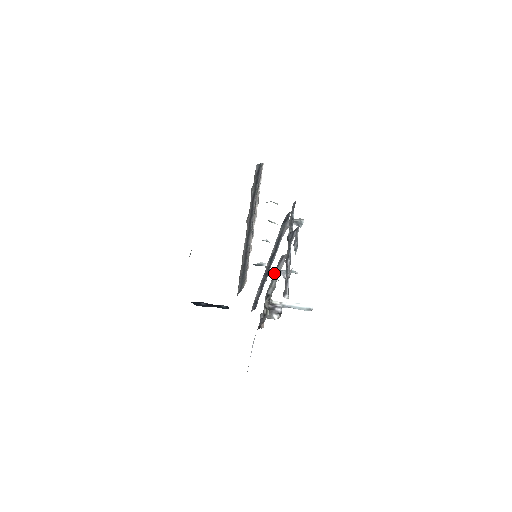
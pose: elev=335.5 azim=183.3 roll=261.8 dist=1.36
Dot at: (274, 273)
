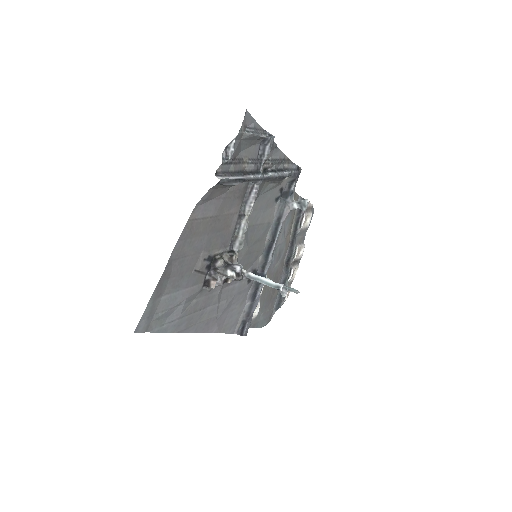
Dot at: (241, 211)
